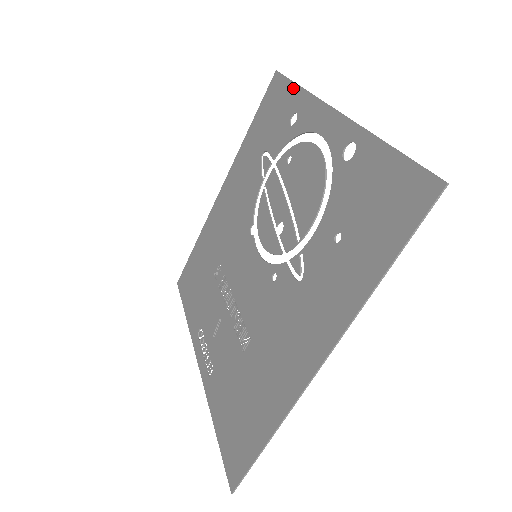
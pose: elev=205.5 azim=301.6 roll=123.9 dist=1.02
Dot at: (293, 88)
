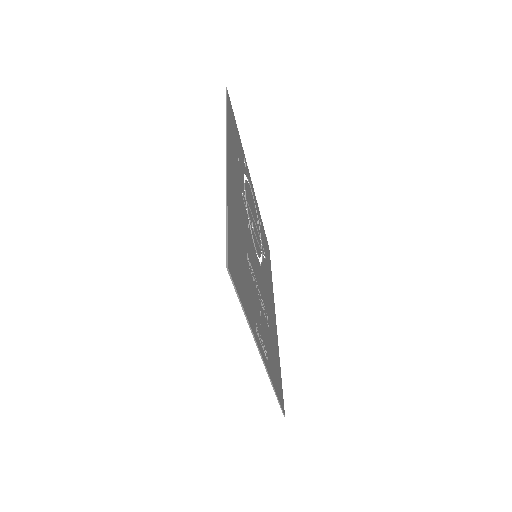
Dot at: occluded
